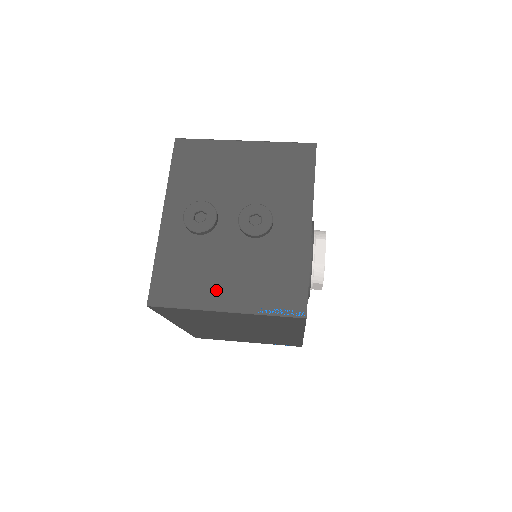
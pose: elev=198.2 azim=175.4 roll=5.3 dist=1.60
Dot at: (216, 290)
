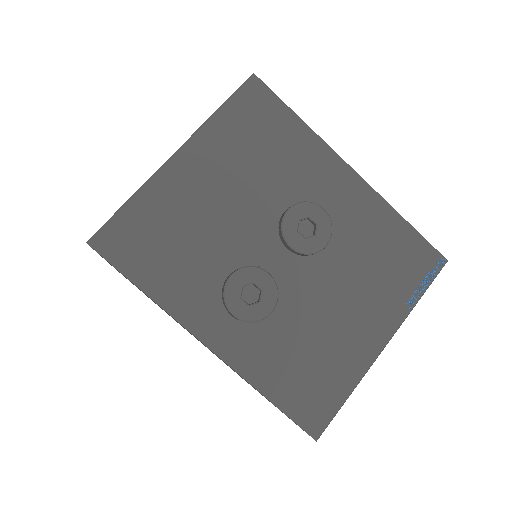
Dot at: (355, 339)
